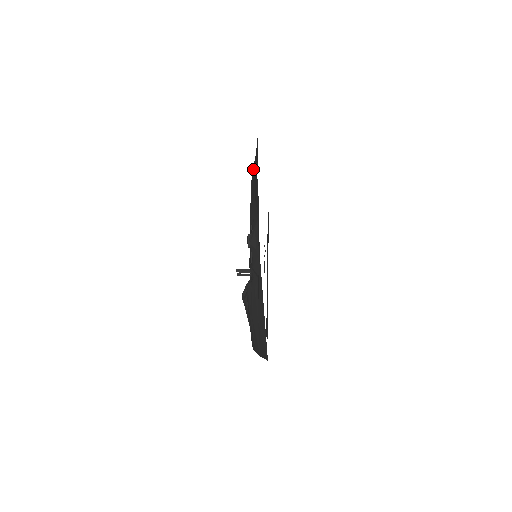
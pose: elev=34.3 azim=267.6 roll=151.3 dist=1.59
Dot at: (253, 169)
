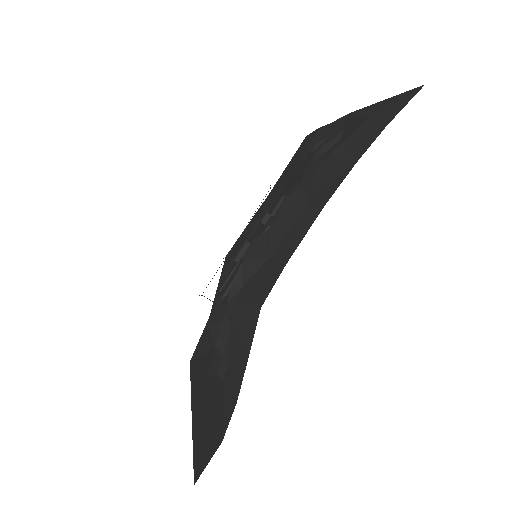
Dot at: (246, 227)
